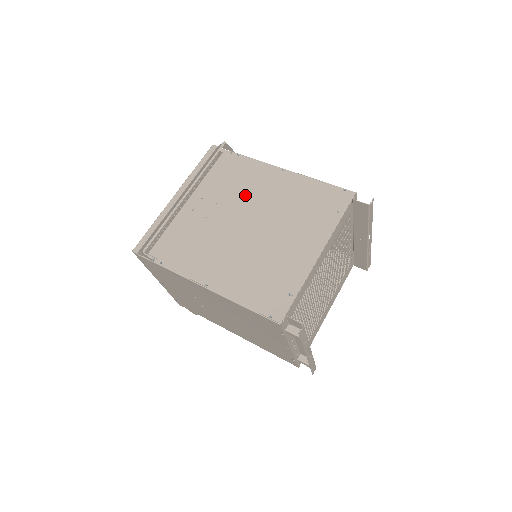
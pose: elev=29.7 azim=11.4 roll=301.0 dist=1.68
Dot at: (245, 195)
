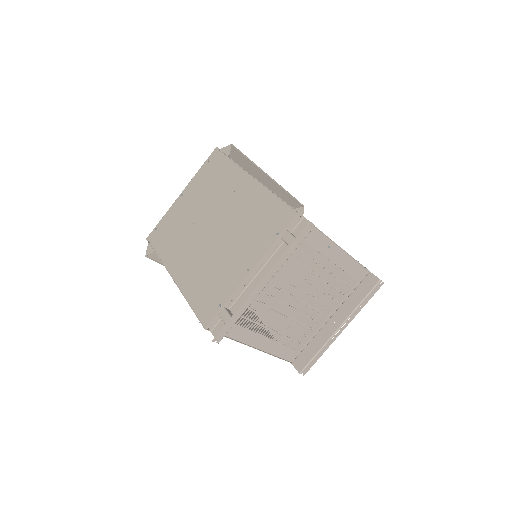
Dot at: occluded
